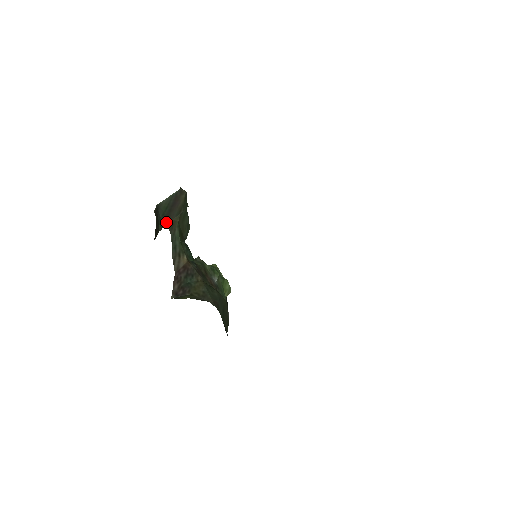
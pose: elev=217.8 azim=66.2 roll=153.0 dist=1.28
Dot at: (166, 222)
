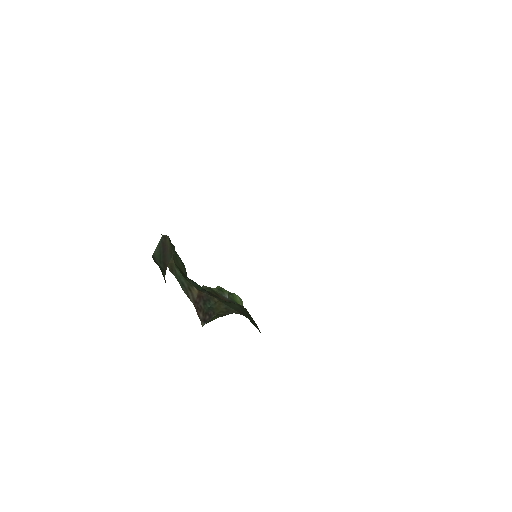
Dot at: (165, 267)
